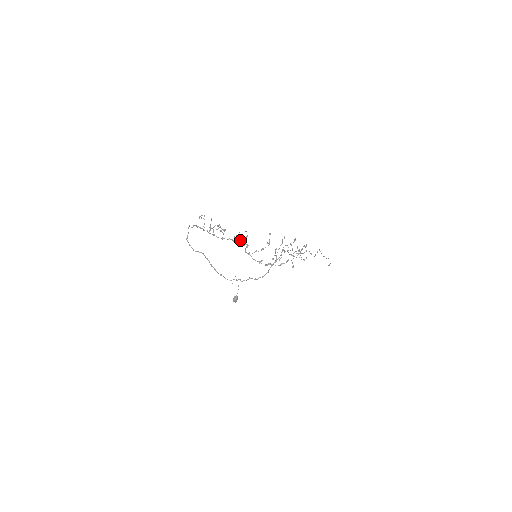
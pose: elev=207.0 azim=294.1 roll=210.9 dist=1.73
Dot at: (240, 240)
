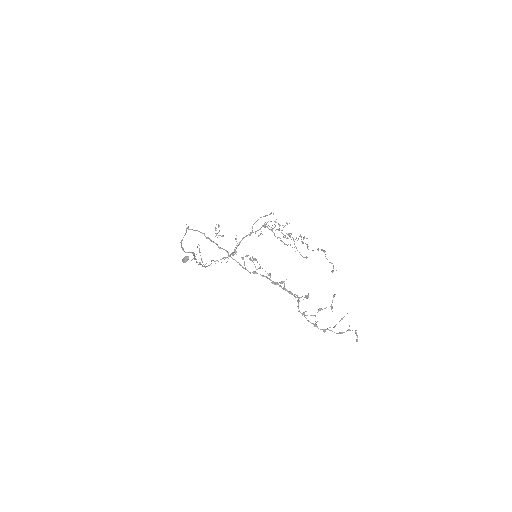
Dot at: (294, 296)
